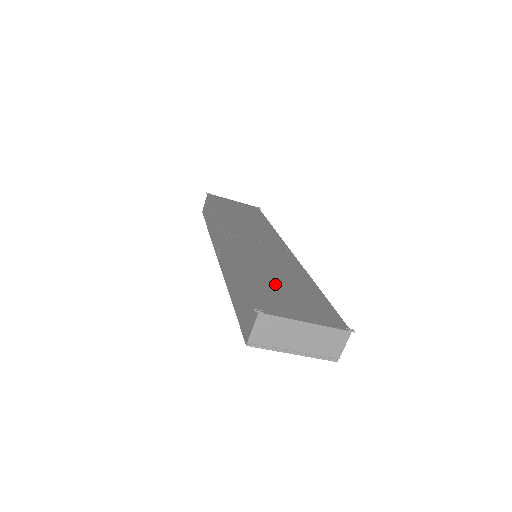
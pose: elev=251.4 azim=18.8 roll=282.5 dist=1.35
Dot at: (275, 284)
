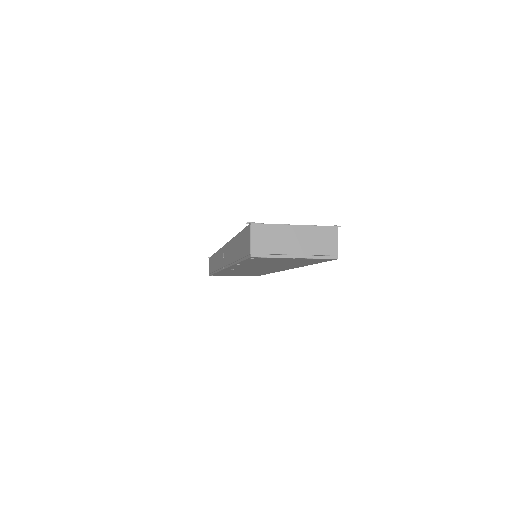
Dot at: occluded
